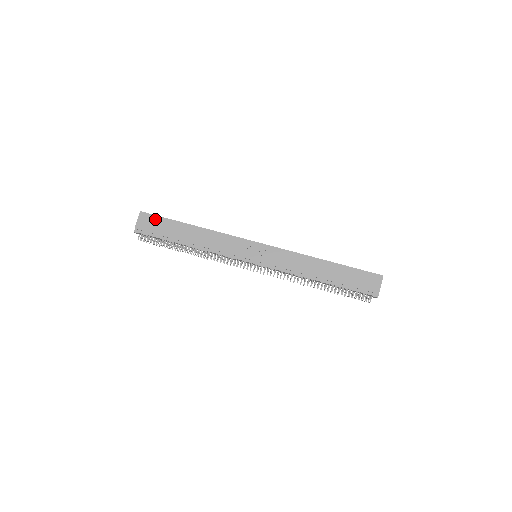
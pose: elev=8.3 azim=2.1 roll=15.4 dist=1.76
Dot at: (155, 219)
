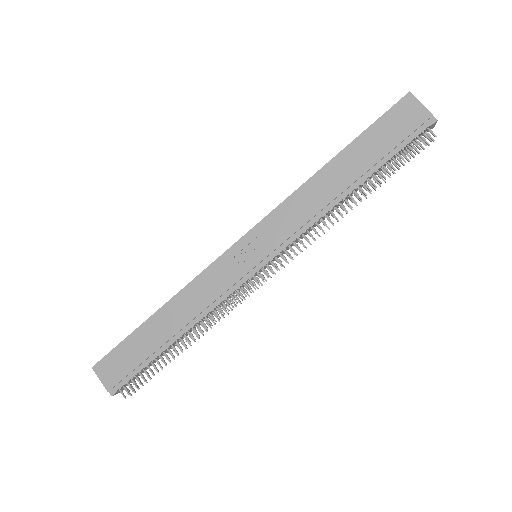
Dot at: (114, 356)
